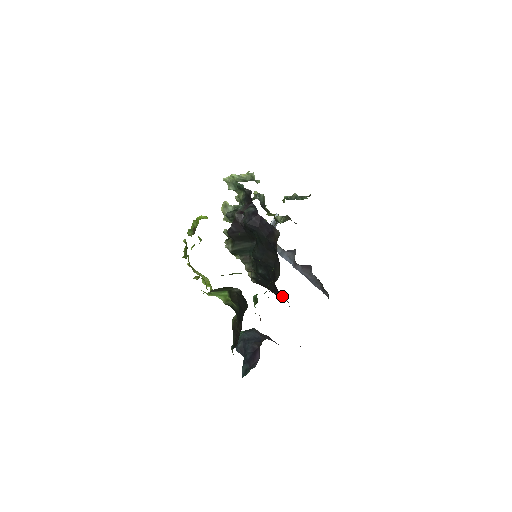
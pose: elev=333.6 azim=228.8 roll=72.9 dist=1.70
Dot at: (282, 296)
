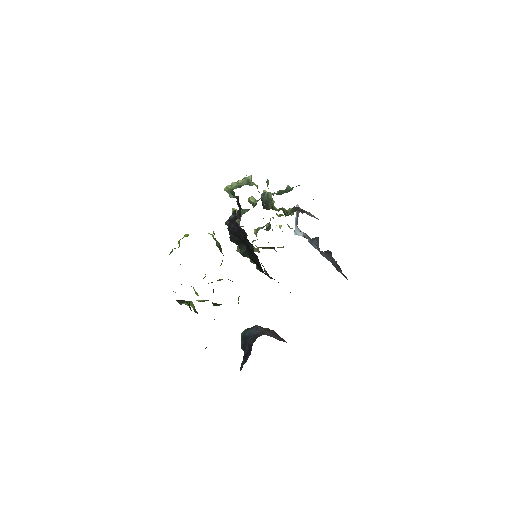
Dot at: occluded
